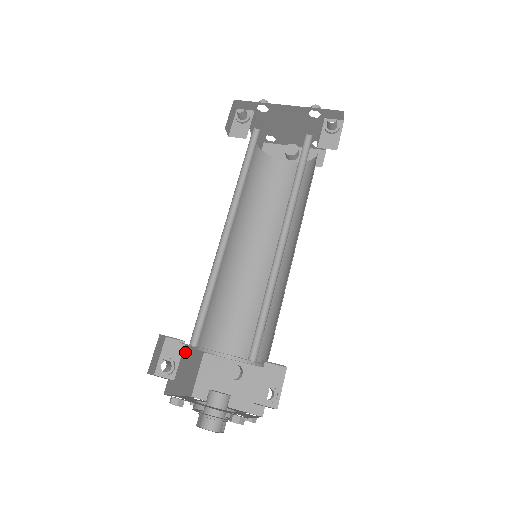
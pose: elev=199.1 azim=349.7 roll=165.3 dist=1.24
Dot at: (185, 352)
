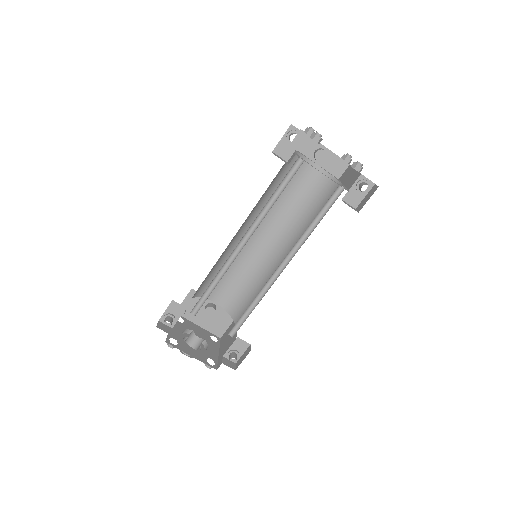
Dot at: occluded
